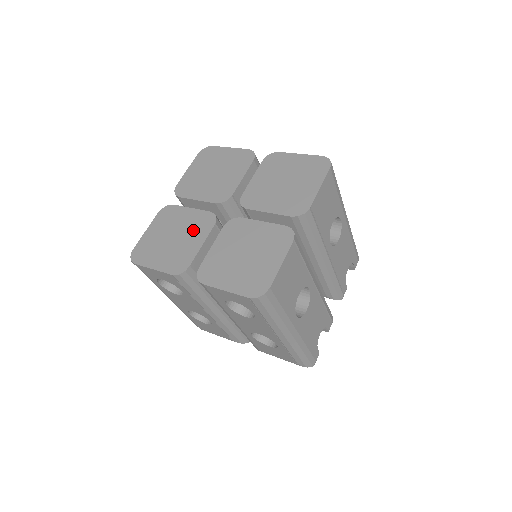
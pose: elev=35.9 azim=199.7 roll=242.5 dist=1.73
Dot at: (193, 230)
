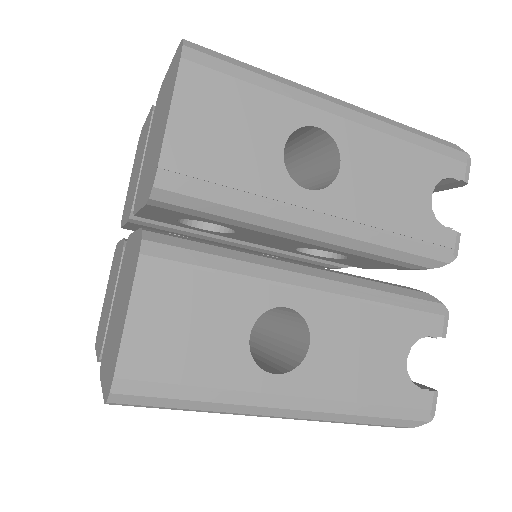
Dot at: (114, 278)
